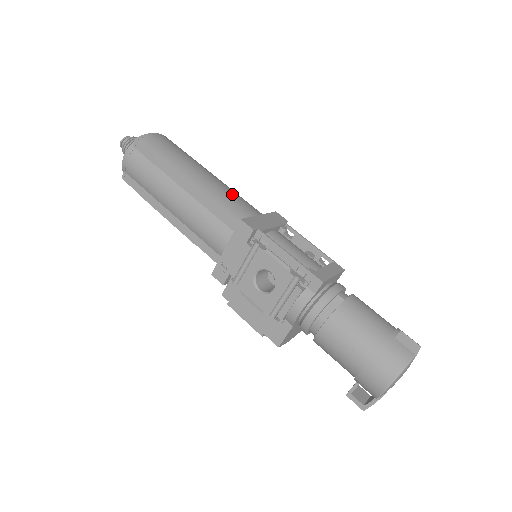
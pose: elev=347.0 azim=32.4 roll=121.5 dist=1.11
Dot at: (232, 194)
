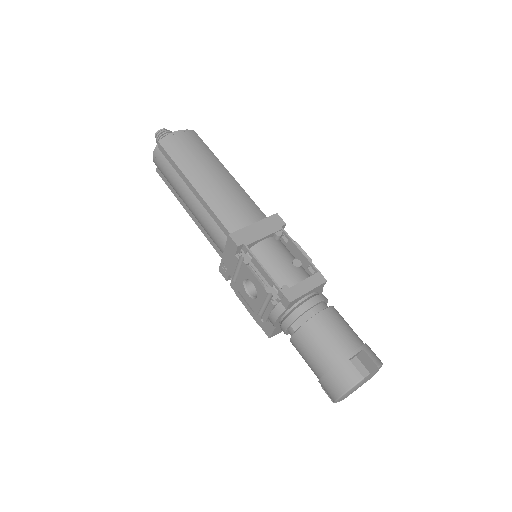
Dot at: (234, 199)
